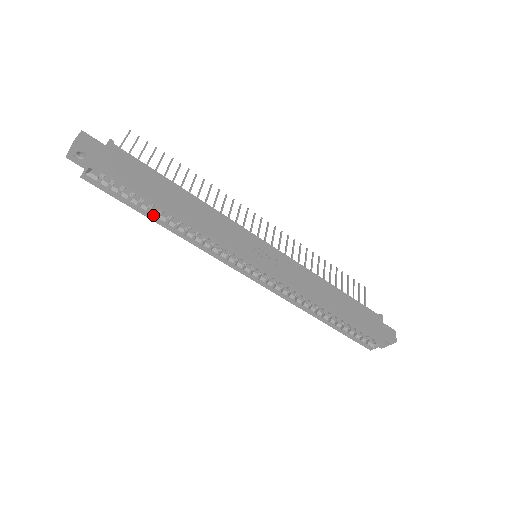
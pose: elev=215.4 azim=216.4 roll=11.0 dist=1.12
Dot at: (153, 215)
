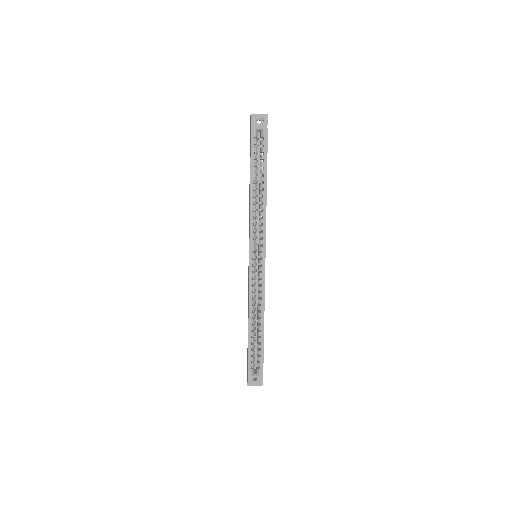
Dot at: (255, 179)
